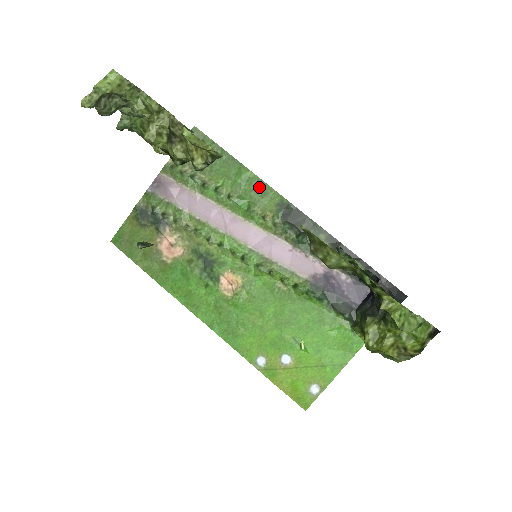
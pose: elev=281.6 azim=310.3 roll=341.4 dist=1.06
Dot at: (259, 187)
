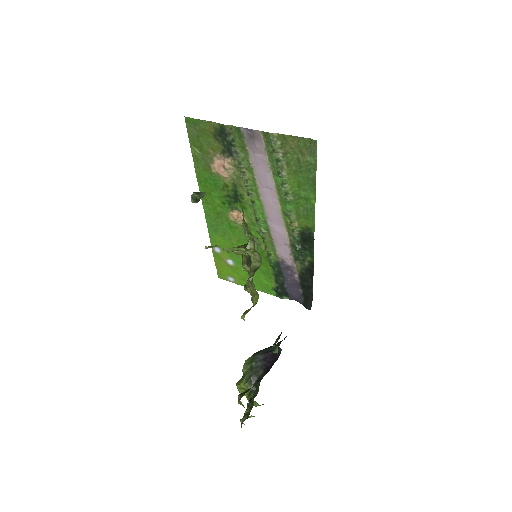
Dot at: (309, 210)
